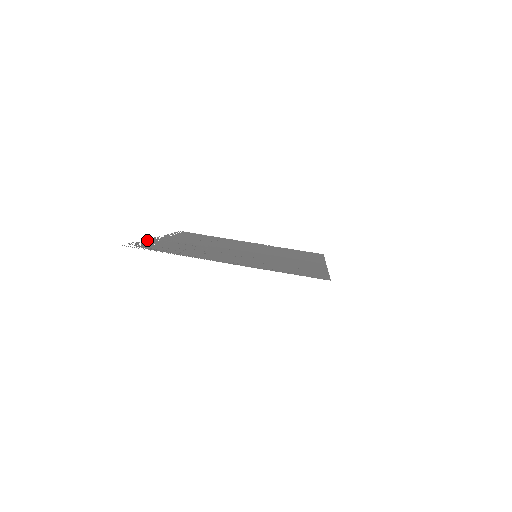
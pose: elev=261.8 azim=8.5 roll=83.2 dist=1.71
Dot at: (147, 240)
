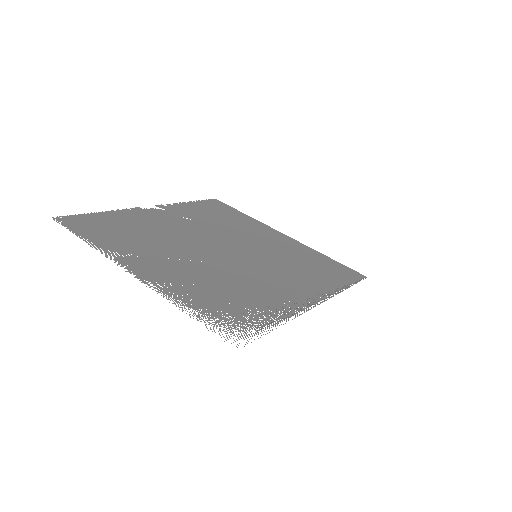
Dot at: (173, 299)
